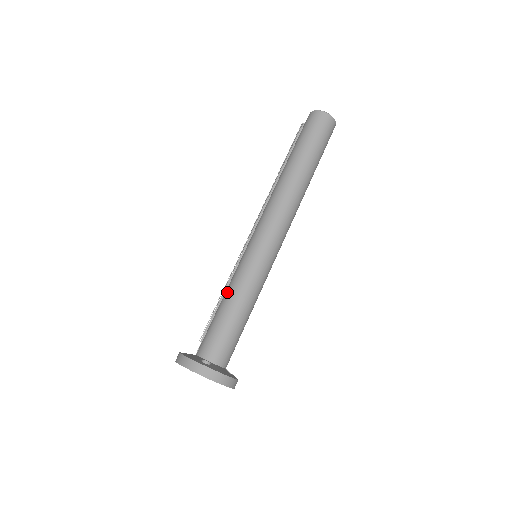
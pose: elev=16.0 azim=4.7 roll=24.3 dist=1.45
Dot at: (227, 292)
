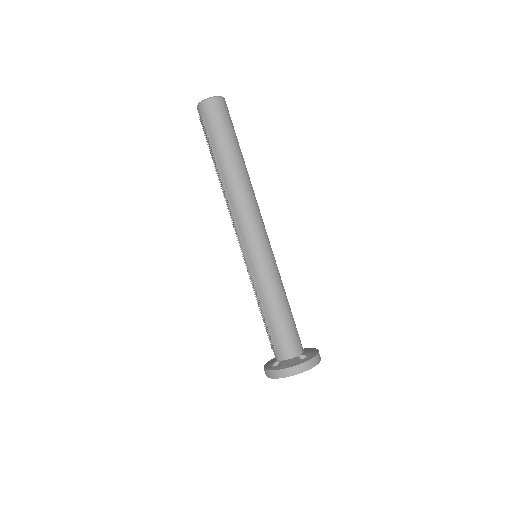
Dot at: (268, 299)
